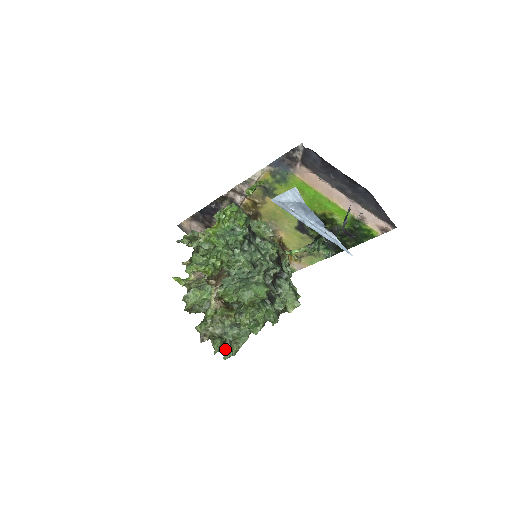
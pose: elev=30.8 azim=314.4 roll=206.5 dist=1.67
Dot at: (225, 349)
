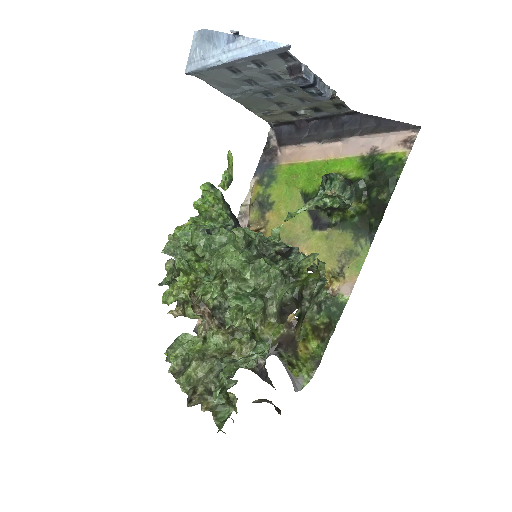
Dot at: (222, 392)
